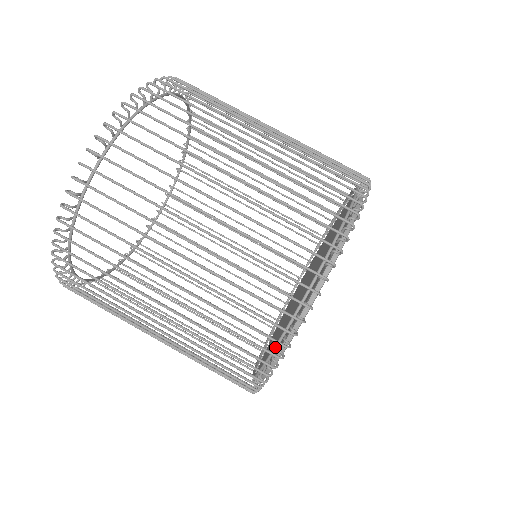
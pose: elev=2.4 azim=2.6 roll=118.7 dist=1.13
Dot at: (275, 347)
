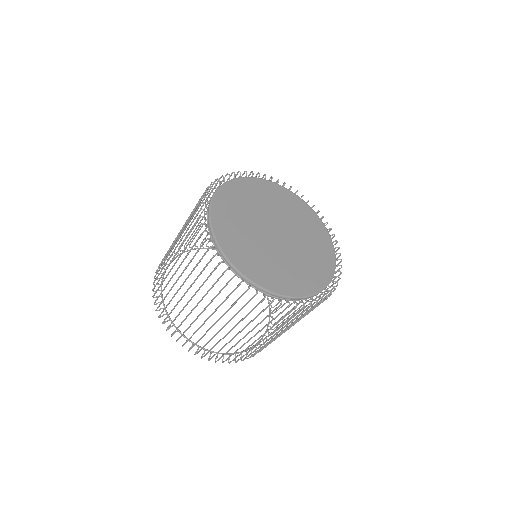
Dot at: (213, 244)
